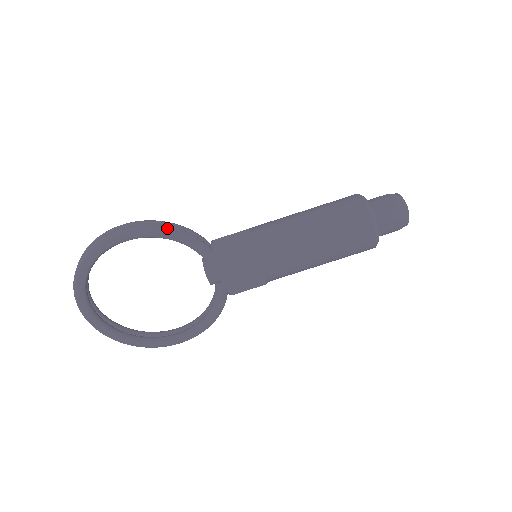
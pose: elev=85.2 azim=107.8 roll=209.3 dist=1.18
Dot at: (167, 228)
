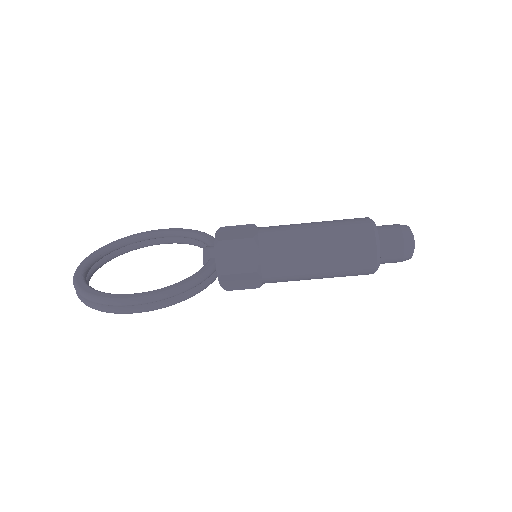
Dot at: occluded
